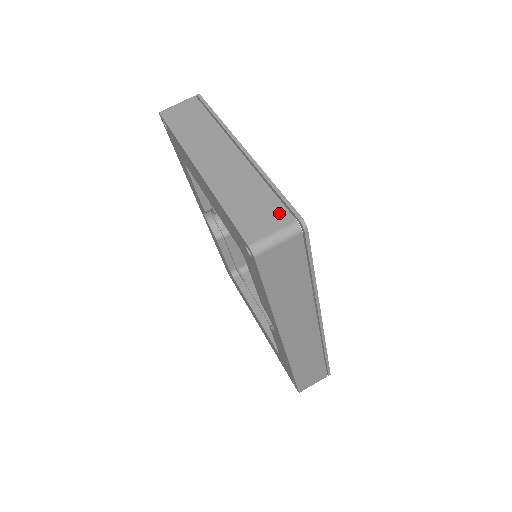
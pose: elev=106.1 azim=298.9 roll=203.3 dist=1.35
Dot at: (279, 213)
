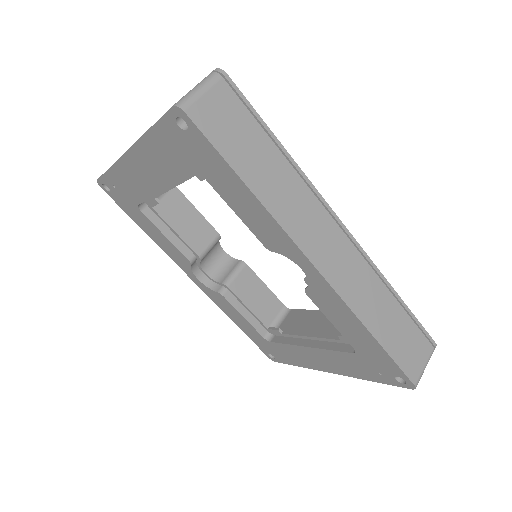
Dot at: occluded
